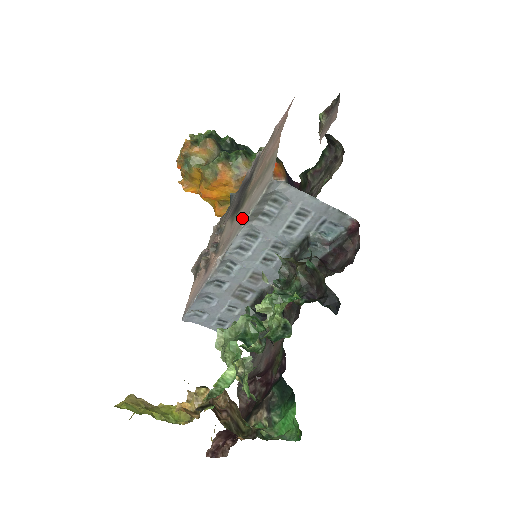
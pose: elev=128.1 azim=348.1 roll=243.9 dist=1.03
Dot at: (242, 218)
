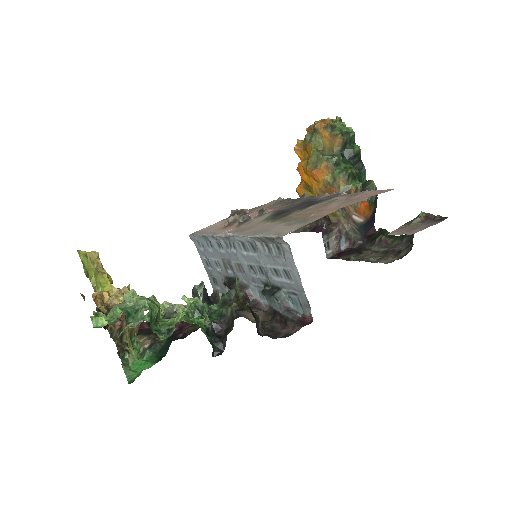
Dot at: (259, 230)
